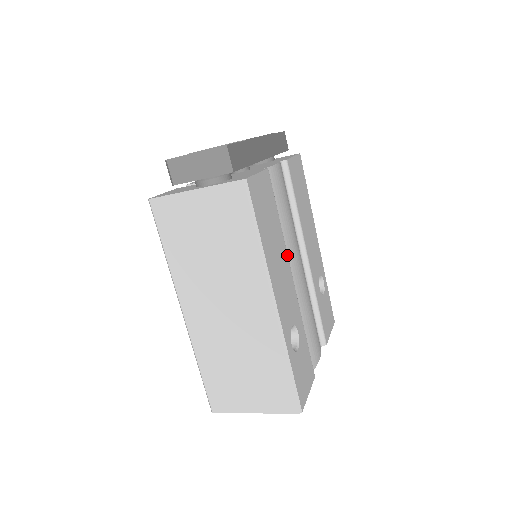
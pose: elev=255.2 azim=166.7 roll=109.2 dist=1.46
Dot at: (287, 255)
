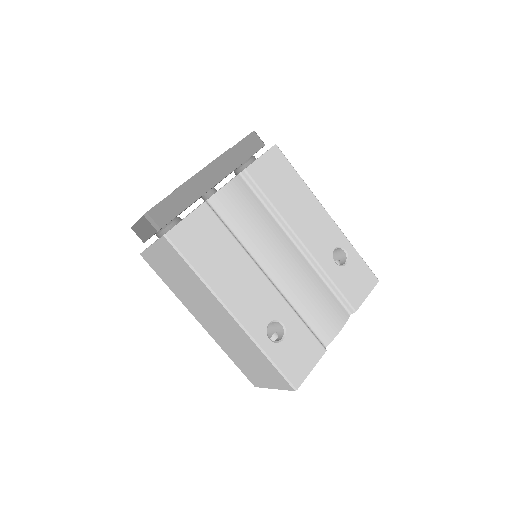
Dot at: (253, 262)
